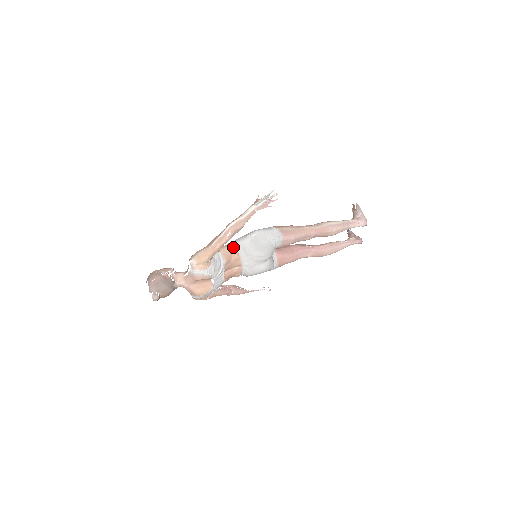
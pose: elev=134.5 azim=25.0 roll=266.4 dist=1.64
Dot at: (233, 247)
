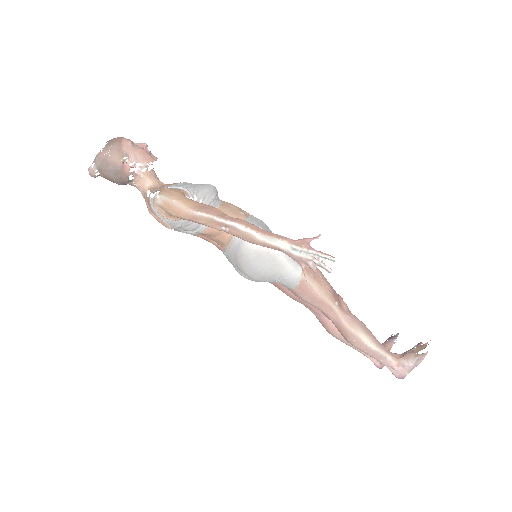
Dot at: occluded
